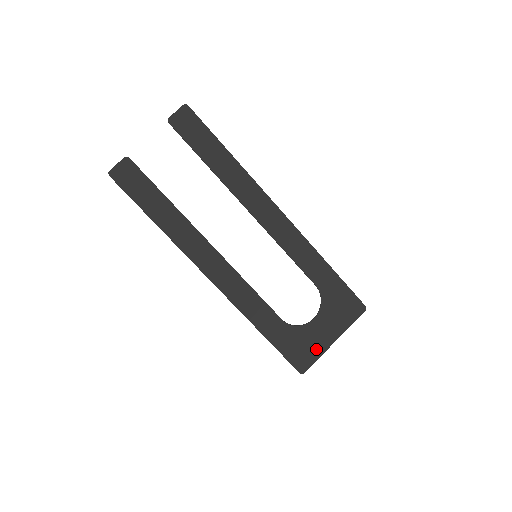
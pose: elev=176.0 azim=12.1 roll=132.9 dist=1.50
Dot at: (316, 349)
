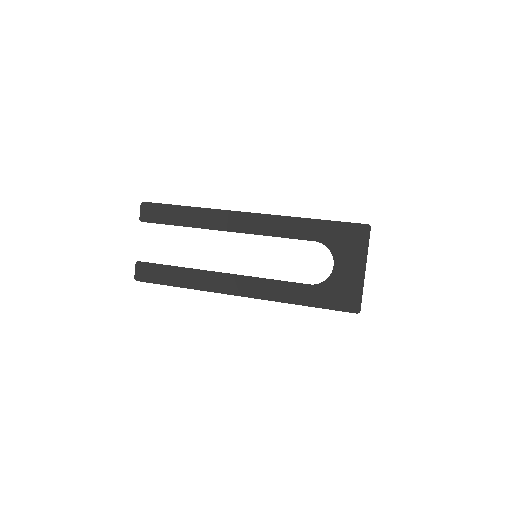
Dot at: (355, 286)
